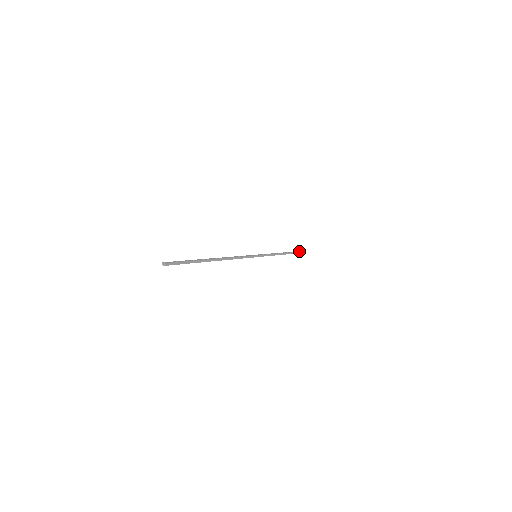
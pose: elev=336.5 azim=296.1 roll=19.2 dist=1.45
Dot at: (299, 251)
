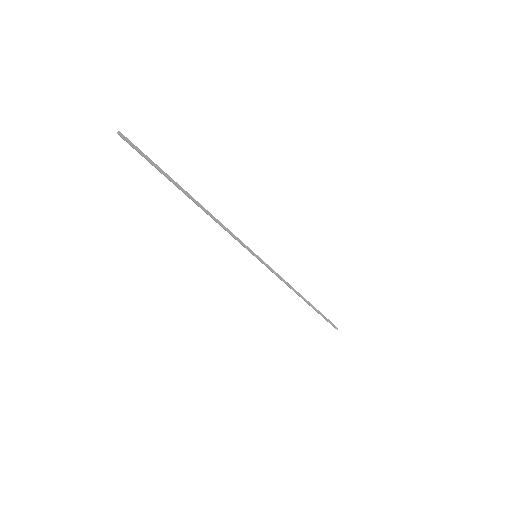
Dot at: (328, 319)
